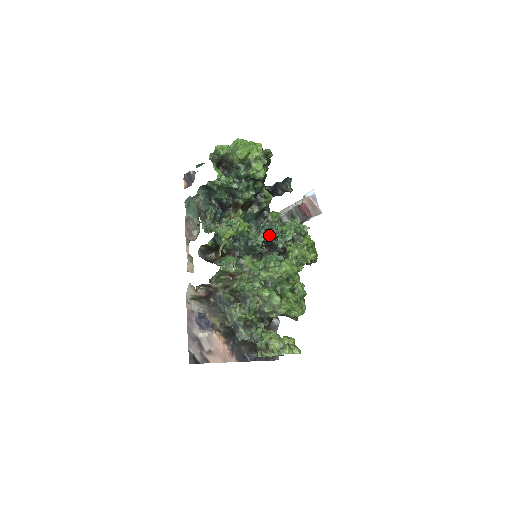
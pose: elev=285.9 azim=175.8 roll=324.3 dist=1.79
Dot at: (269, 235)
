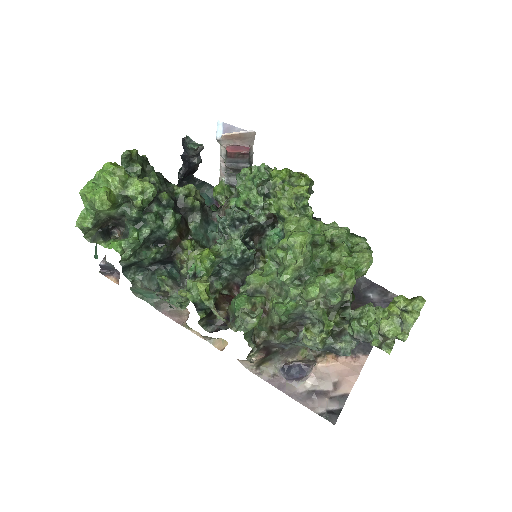
Dot at: (239, 226)
